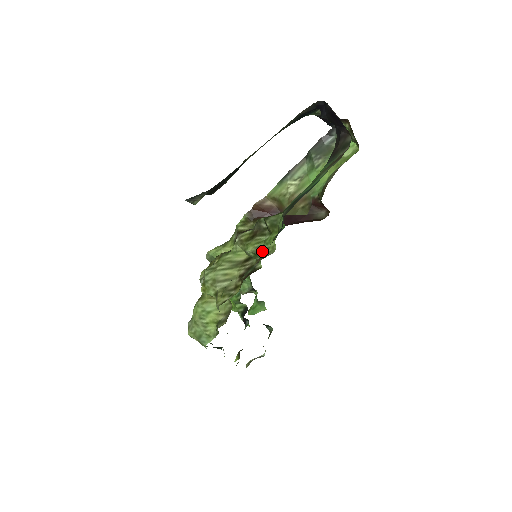
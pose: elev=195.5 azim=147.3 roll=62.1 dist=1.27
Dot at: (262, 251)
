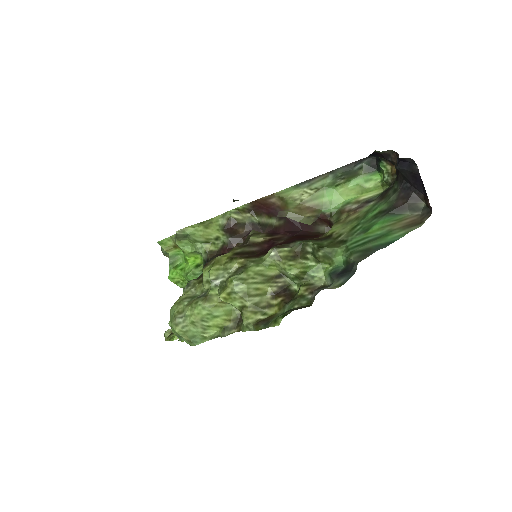
Dot at: (305, 276)
